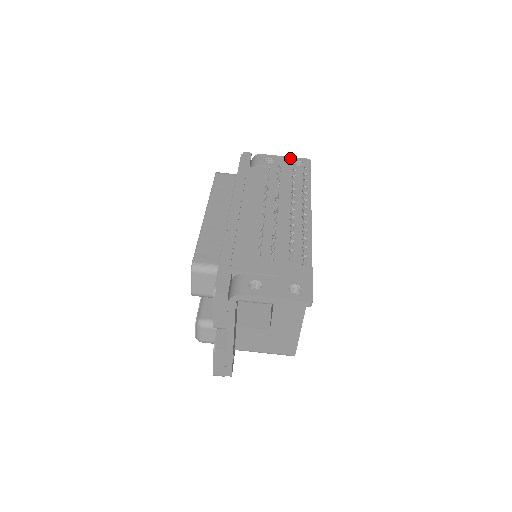
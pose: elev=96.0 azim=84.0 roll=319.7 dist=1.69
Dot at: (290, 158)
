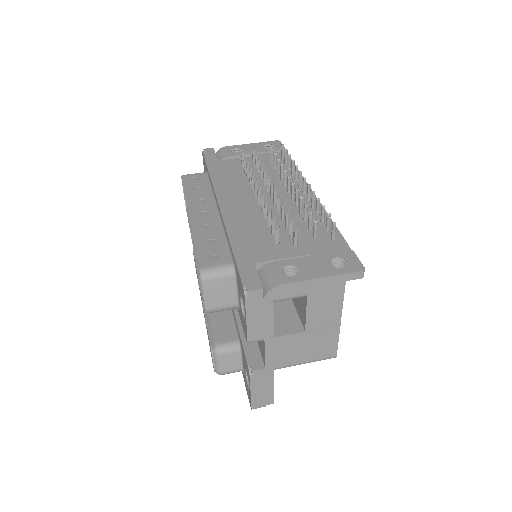
Dot at: (258, 144)
